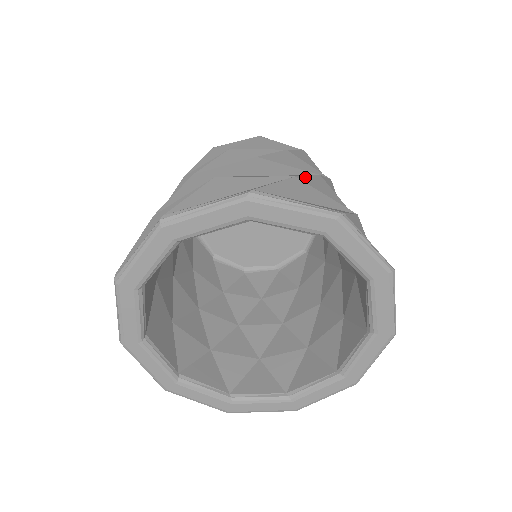
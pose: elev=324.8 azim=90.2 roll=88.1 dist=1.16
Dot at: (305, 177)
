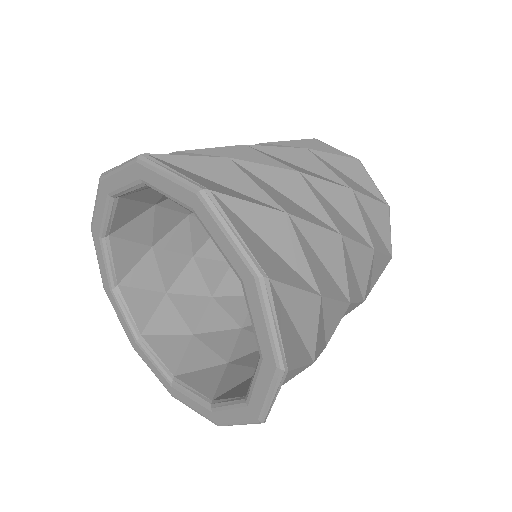
Dot at: (254, 164)
